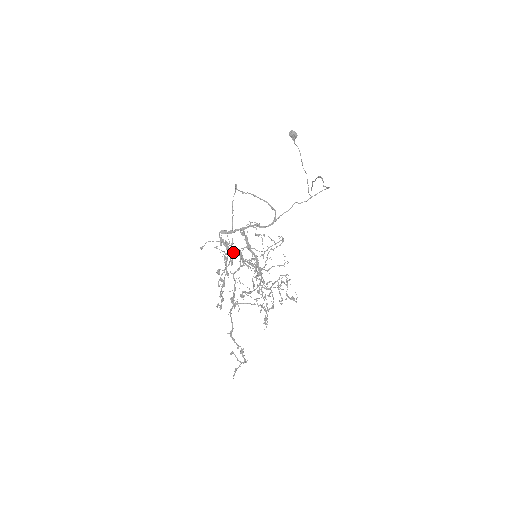
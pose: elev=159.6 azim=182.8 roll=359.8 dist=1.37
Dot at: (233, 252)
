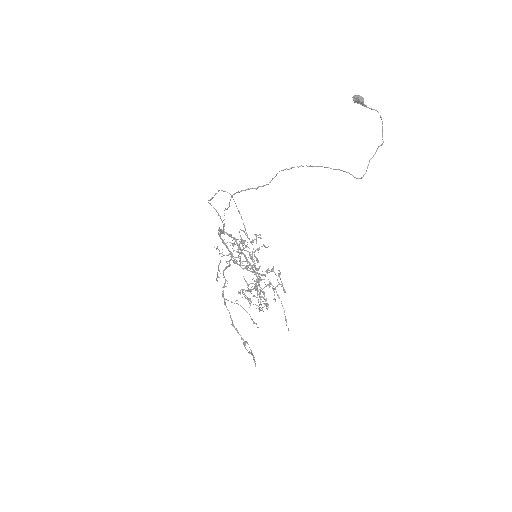
Dot at: (230, 252)
